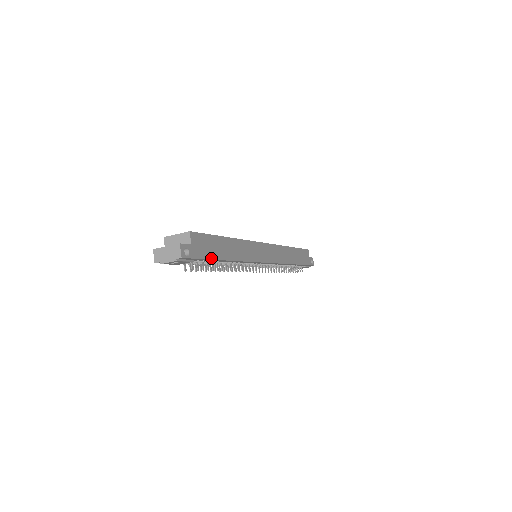
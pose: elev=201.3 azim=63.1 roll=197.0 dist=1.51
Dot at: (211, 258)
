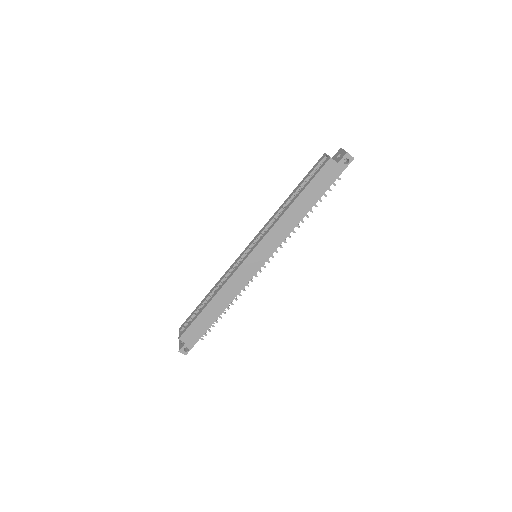
Dot at: occluded
